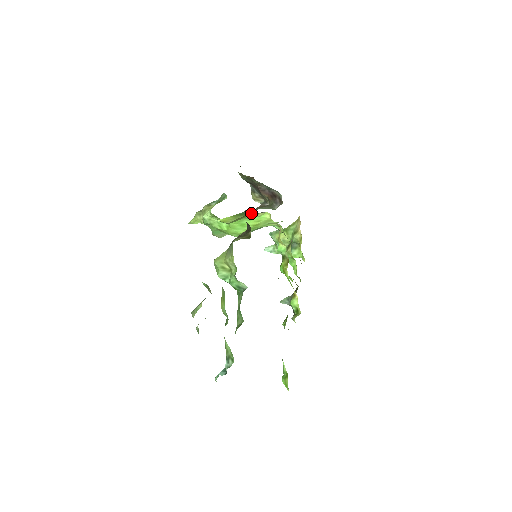
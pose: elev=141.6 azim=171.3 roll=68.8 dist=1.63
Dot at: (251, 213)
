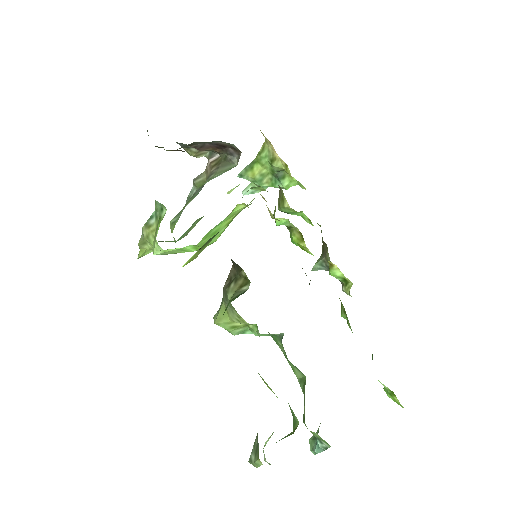
Dot at: occluded
